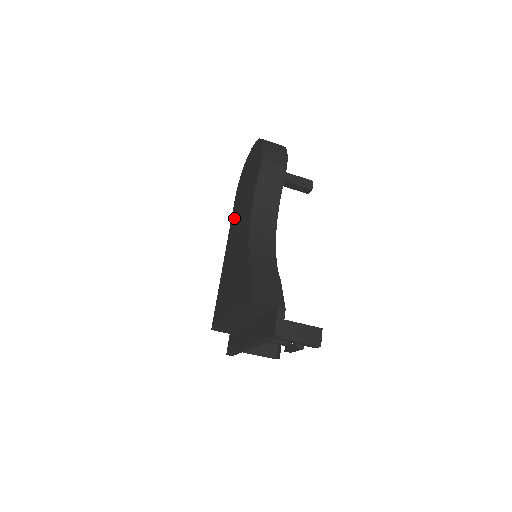
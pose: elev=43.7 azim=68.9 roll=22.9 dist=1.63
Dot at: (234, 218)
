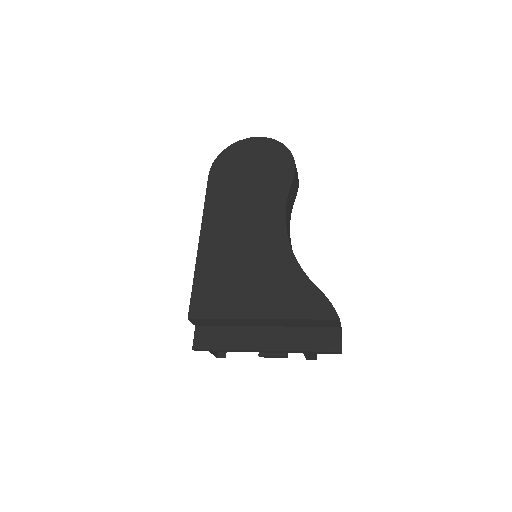
Dot at: (220, 201)
